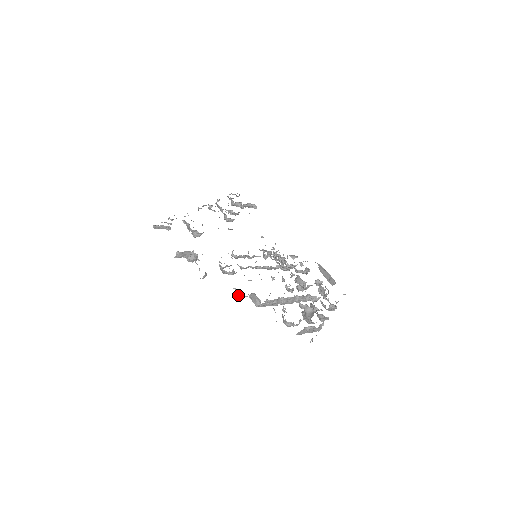
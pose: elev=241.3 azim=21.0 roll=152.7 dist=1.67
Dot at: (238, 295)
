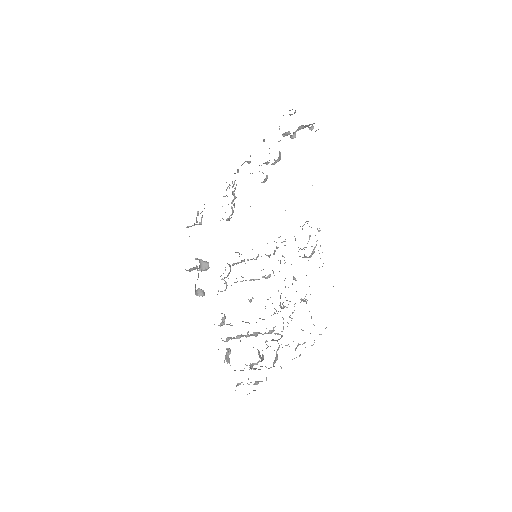
Dot at: occluded
